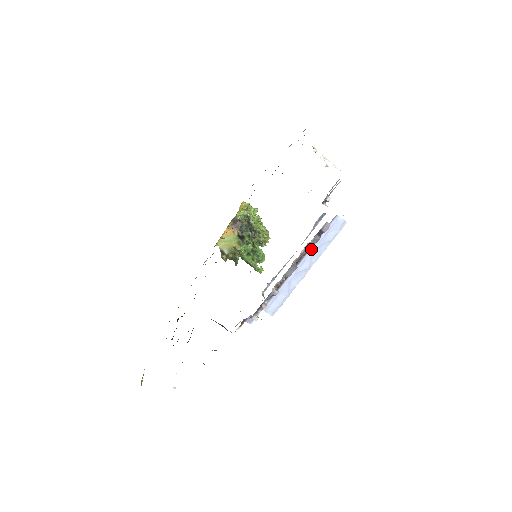
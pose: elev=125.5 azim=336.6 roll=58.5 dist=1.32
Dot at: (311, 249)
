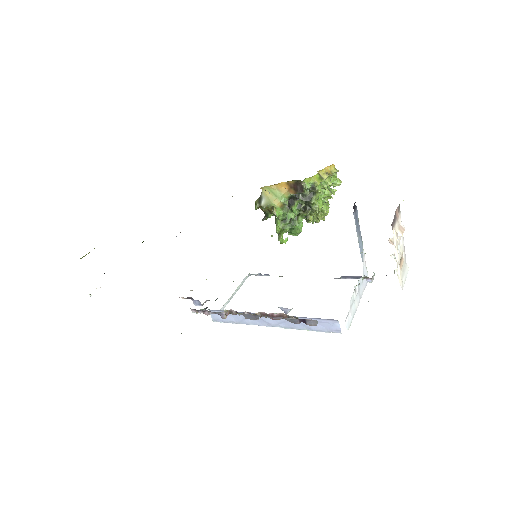
Dot at: occluded
